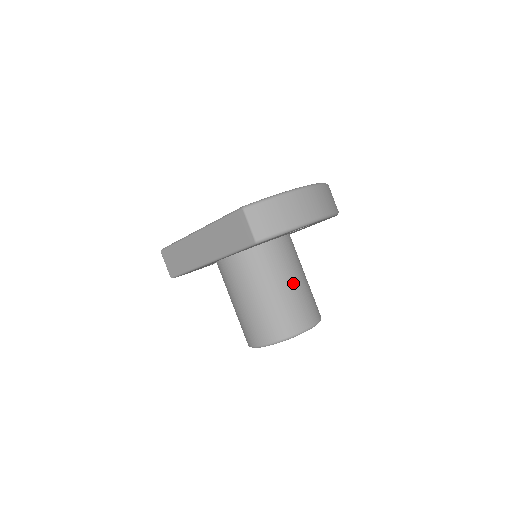
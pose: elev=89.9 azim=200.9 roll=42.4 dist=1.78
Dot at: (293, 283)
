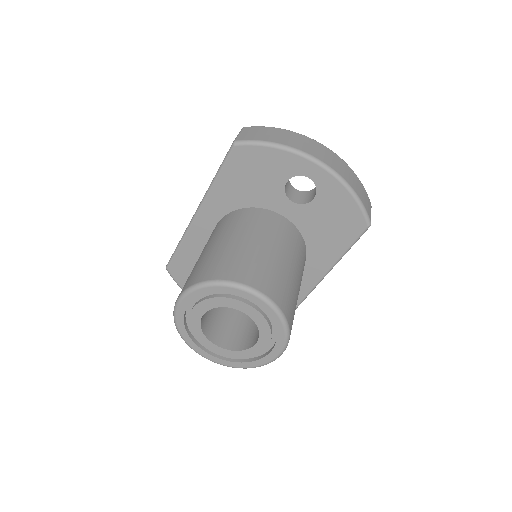
Dot at: (267, 247)
